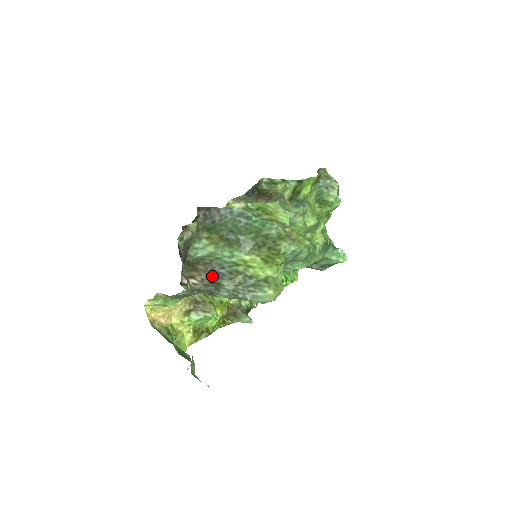
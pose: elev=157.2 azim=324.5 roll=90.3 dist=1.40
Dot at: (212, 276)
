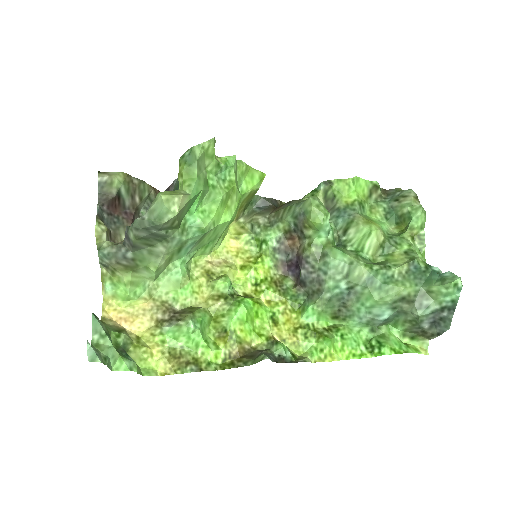
Dot at: occluded
